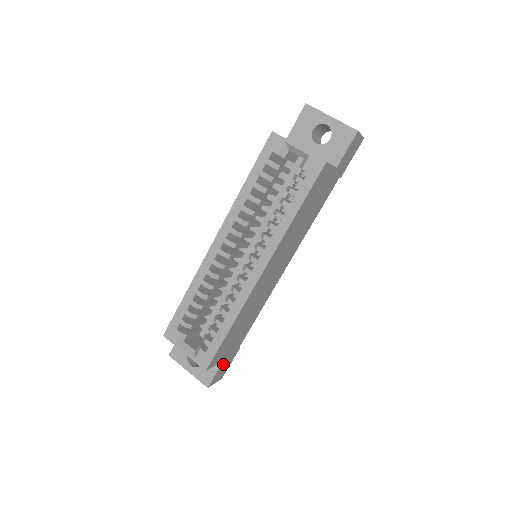
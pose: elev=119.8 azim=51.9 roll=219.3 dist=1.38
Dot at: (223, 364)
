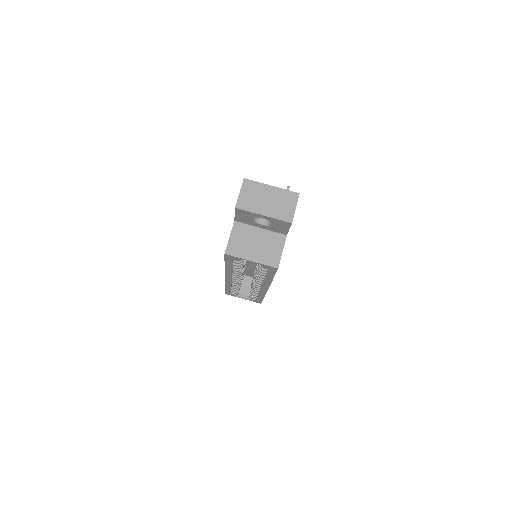
Dot at: occluded
